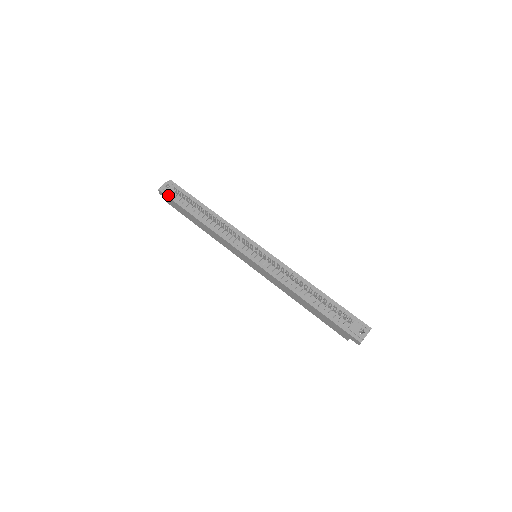
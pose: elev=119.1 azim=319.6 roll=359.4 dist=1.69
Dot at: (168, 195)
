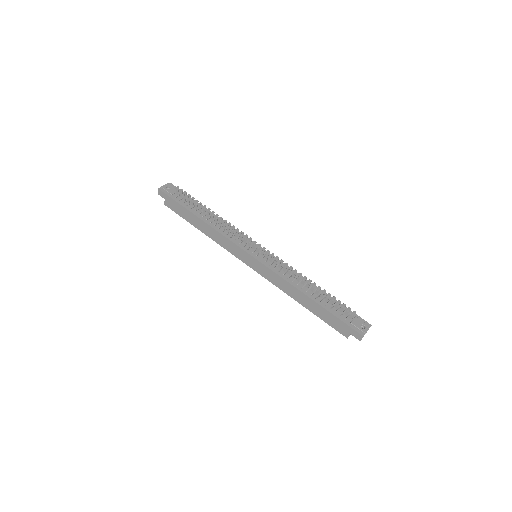
Dot at: (168, 194)
